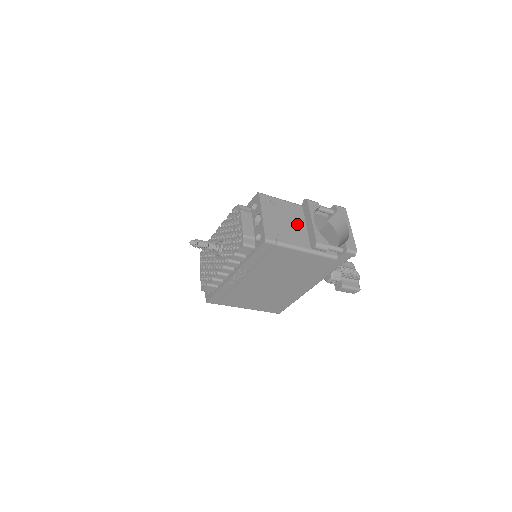
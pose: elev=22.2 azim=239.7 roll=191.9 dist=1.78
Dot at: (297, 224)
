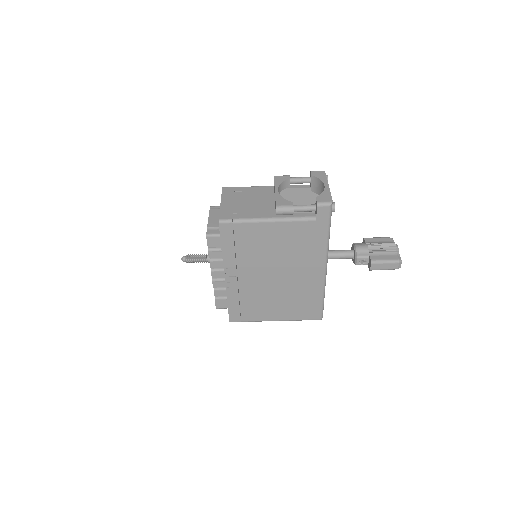
Dot at: (264, 201)
